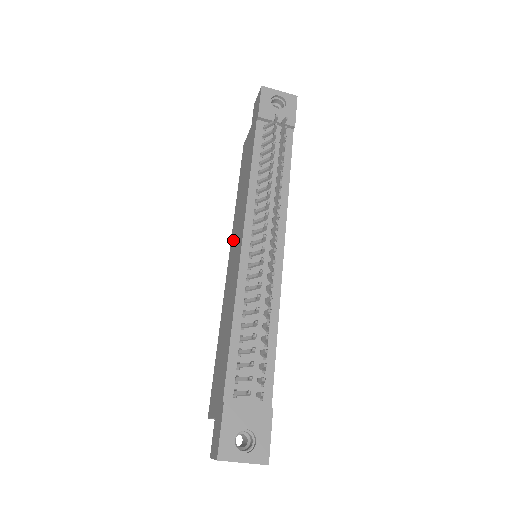
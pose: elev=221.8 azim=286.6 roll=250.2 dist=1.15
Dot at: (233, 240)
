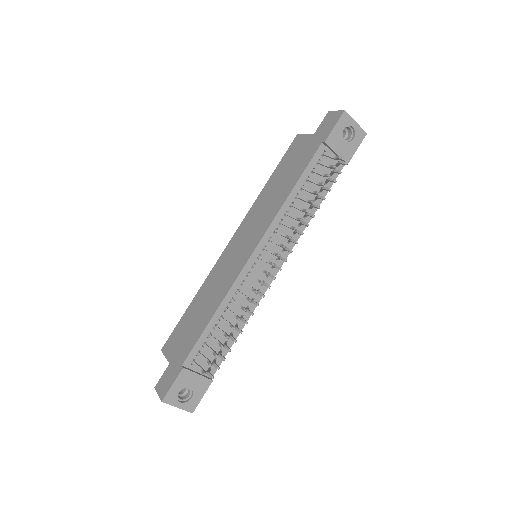
Dot at: (245, 228)
